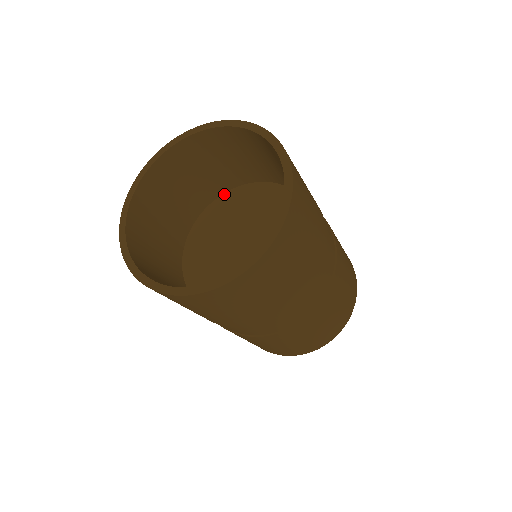
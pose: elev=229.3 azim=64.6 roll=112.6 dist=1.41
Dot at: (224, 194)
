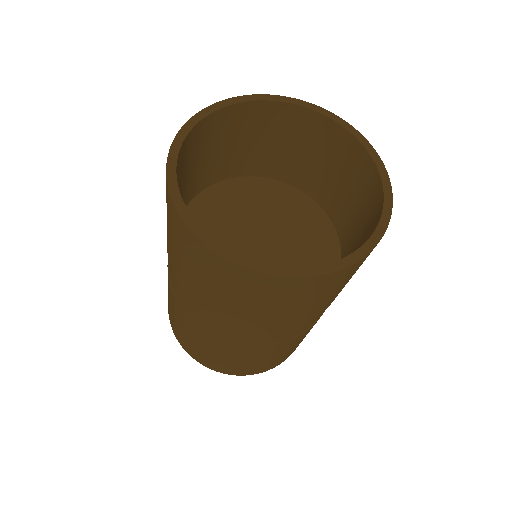
Dot at: (283, 183)
